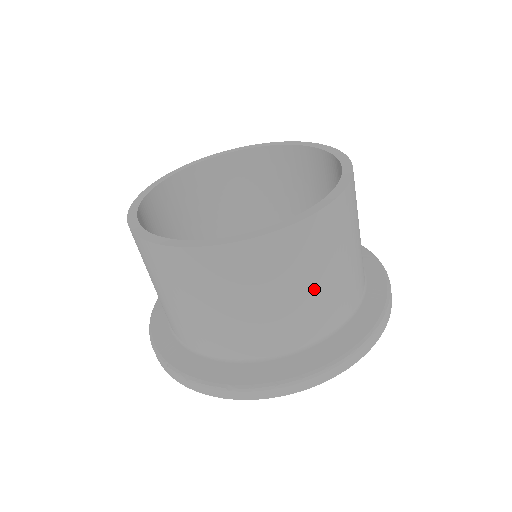
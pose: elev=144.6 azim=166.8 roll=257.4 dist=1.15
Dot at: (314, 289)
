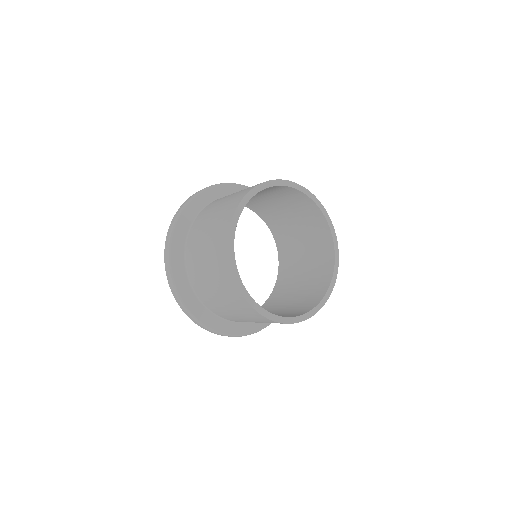
Dot at: occluded
